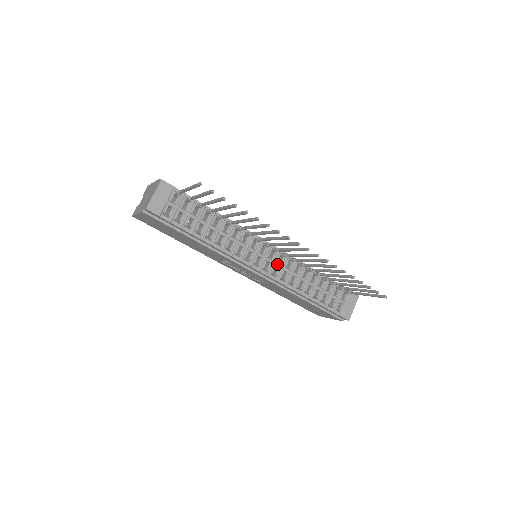
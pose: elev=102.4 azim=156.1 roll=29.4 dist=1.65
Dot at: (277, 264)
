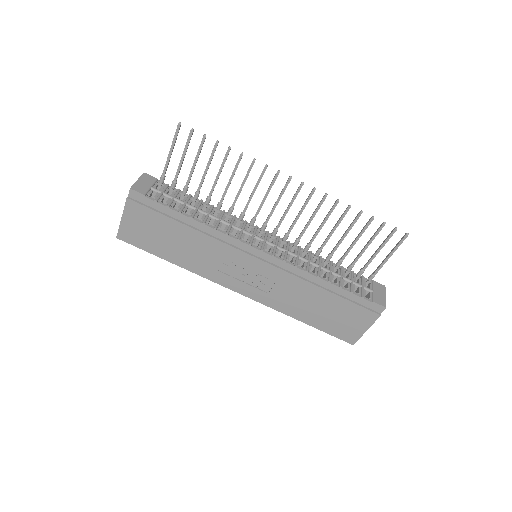
Dot at: (280, 247)
